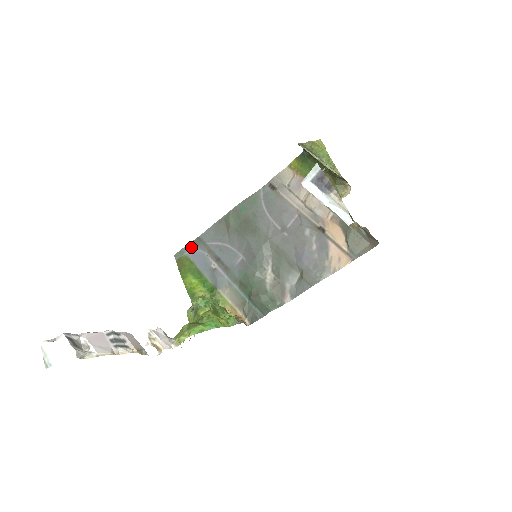
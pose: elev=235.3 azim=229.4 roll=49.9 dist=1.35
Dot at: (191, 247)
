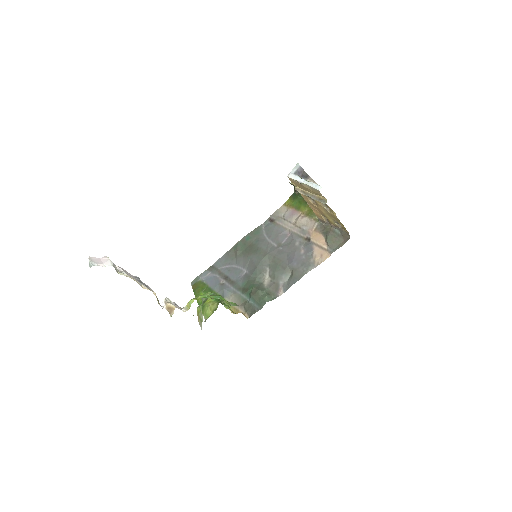
Dot at: (205, 274)
